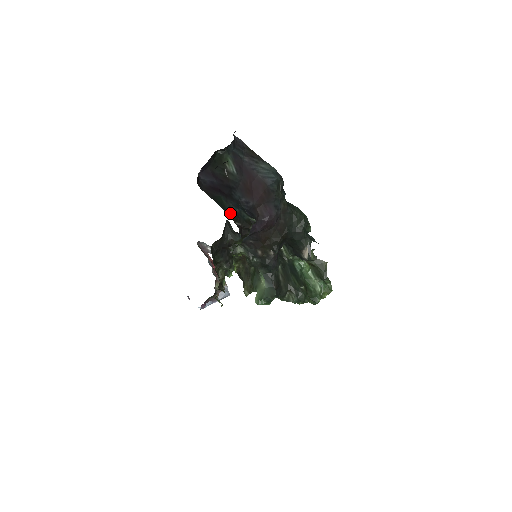
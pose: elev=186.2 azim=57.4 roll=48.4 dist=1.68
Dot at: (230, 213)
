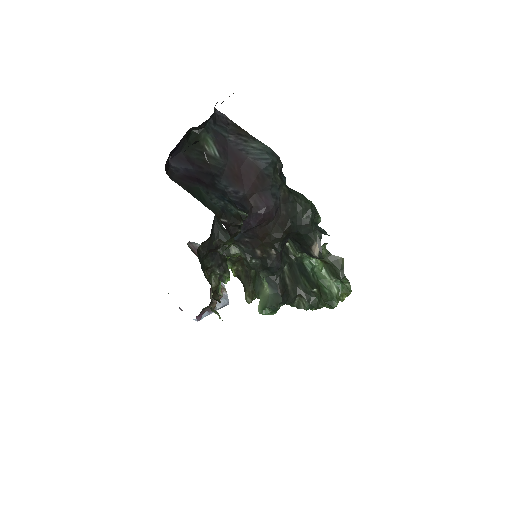
Dot at: (212, 207)
